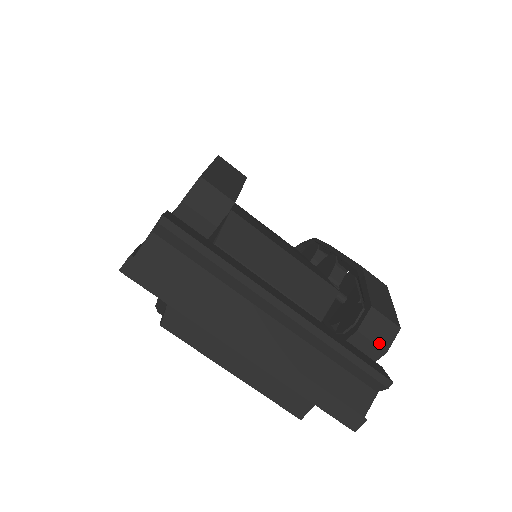
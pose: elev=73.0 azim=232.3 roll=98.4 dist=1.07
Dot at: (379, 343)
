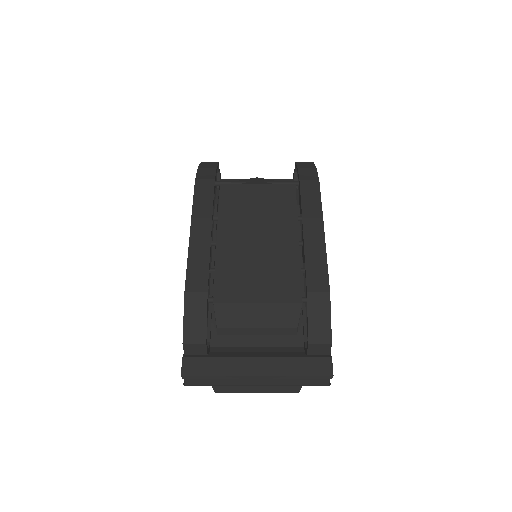
Dot at: (323, 354)
